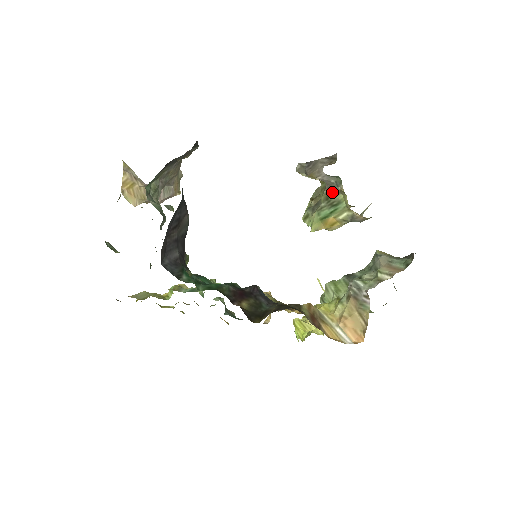
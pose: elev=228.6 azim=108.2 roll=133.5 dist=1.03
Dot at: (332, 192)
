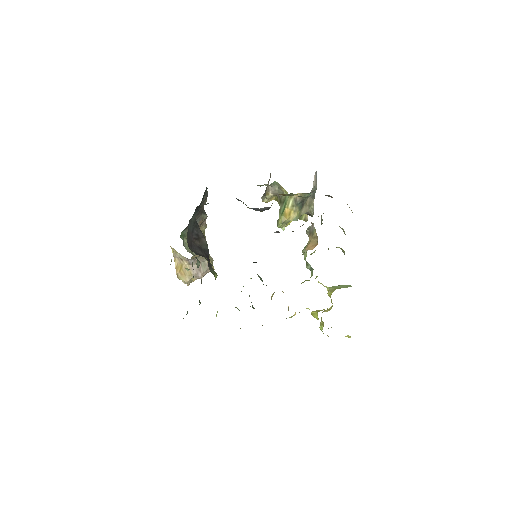
Dot at: (281, 196)
